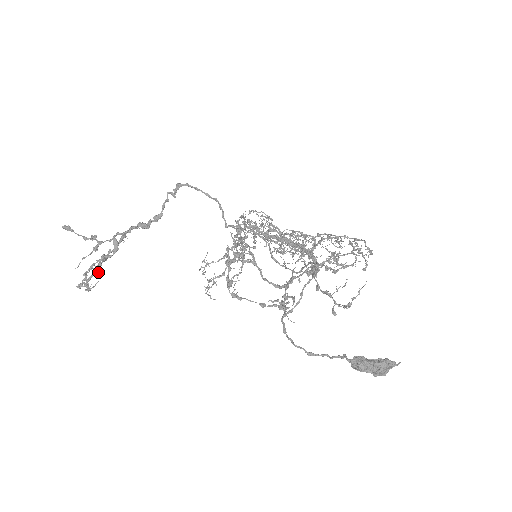
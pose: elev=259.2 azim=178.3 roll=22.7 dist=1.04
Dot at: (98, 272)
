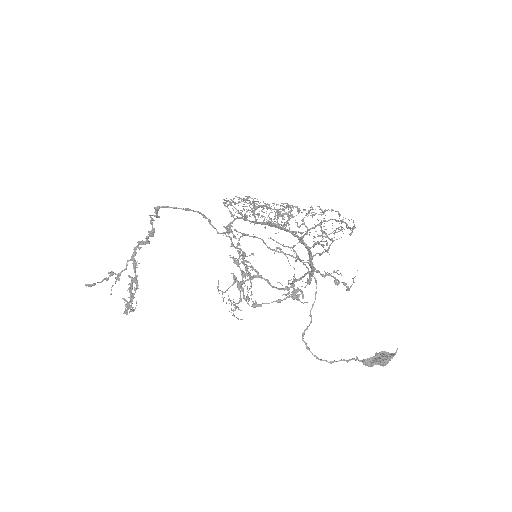
Dot at: occluded
